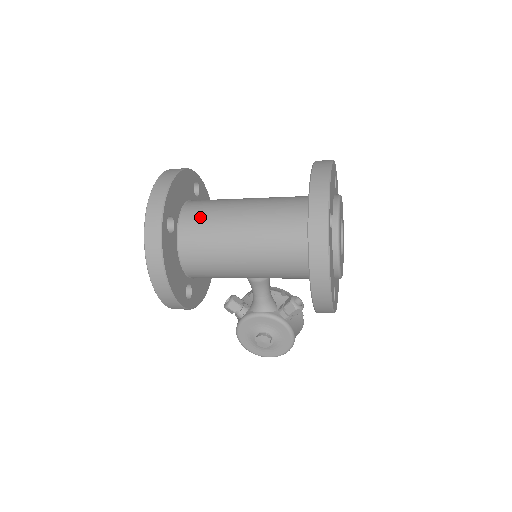
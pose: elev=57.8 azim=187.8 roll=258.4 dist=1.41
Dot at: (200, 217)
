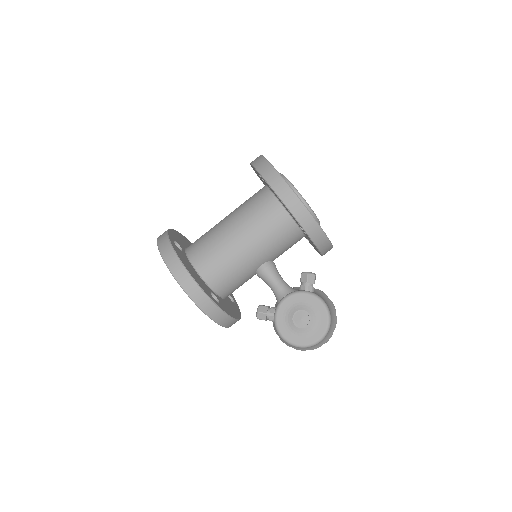
Dot at: (199, 239)
